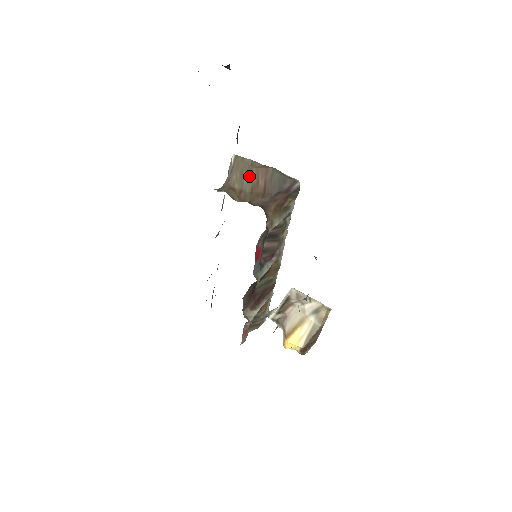
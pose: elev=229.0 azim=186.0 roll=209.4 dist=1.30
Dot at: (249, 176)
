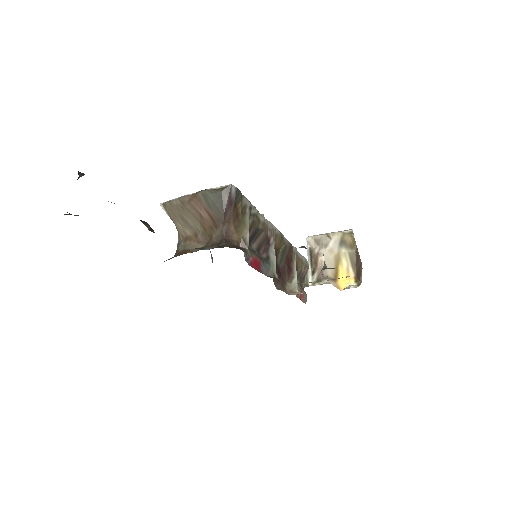
Dot at: (189, 216)
